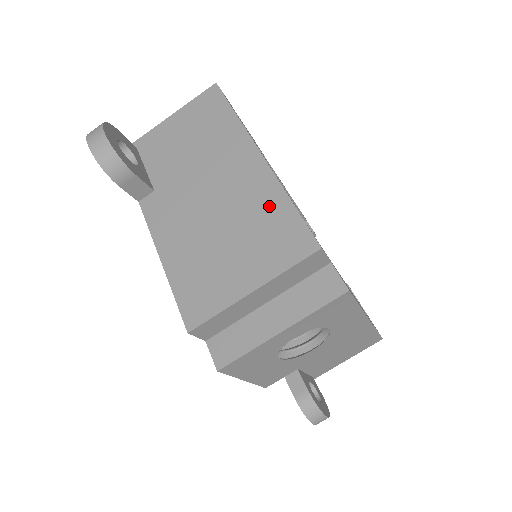
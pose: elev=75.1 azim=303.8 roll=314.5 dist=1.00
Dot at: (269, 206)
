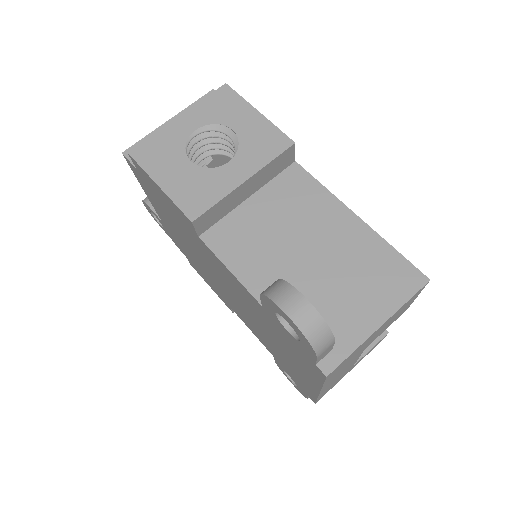
Dot at: occluded
